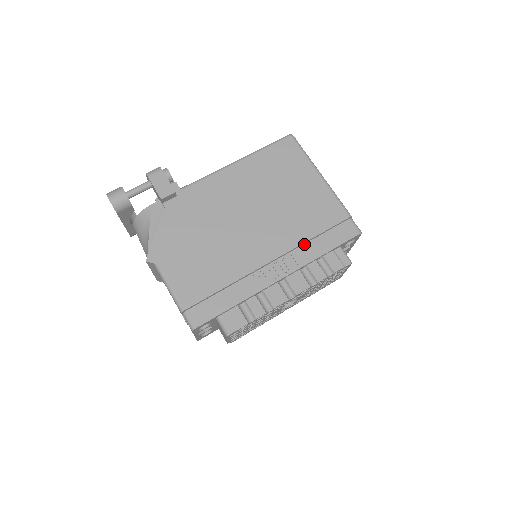
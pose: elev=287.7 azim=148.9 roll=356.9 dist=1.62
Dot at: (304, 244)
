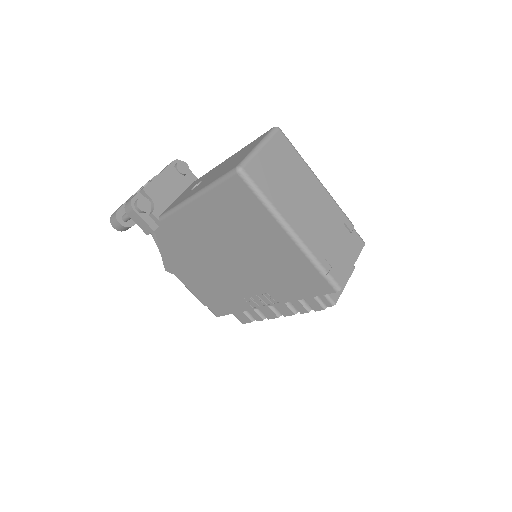
Dot at: (280, 287)
